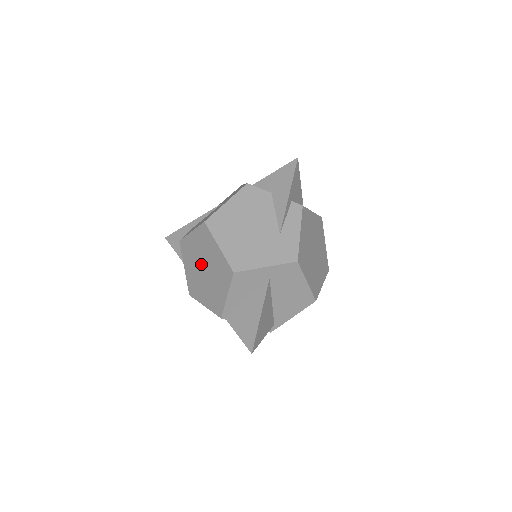
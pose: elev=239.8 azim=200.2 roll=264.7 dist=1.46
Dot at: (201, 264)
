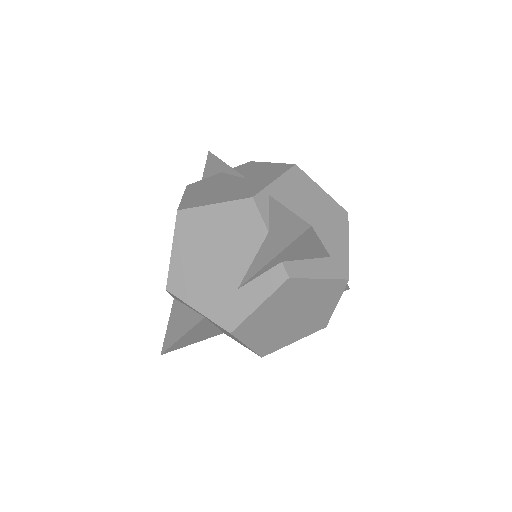
Dot at: occluded
